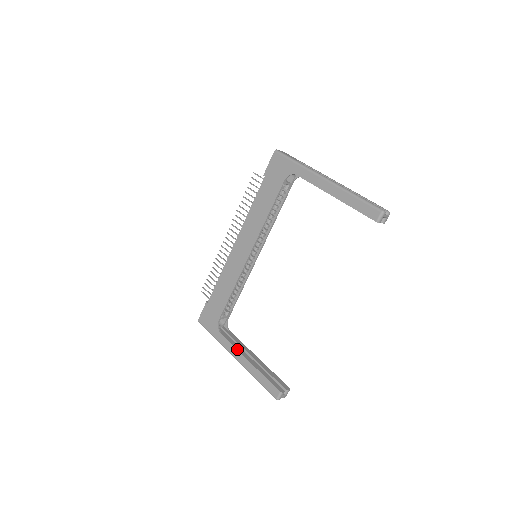
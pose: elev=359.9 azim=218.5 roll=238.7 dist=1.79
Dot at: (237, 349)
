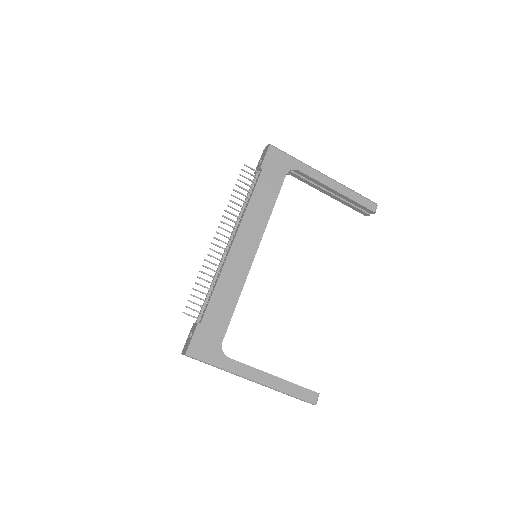
Dot at: occluded
